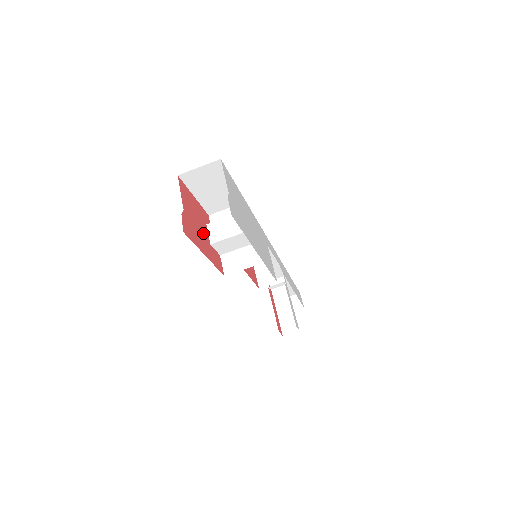
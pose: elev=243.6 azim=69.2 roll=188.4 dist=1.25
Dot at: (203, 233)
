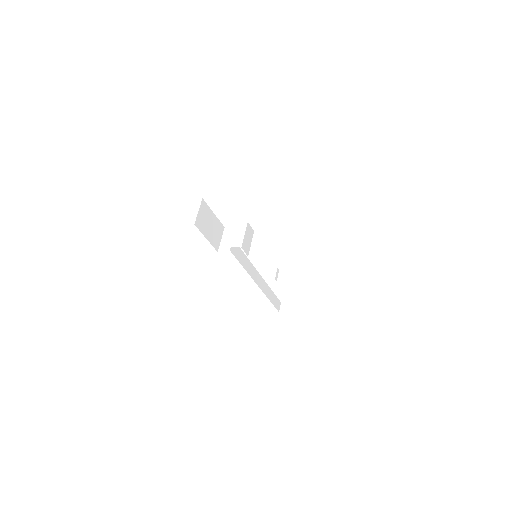
Dot at: occluded
